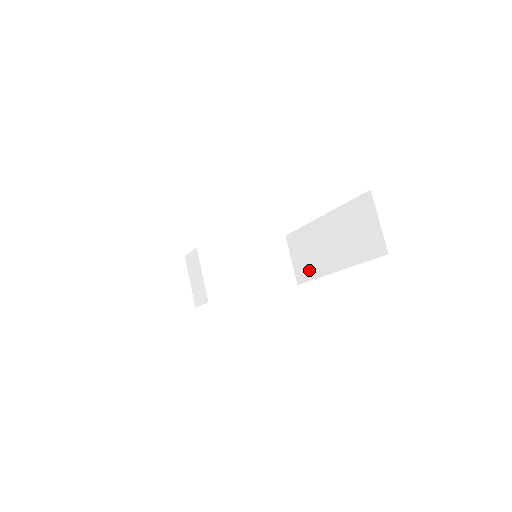
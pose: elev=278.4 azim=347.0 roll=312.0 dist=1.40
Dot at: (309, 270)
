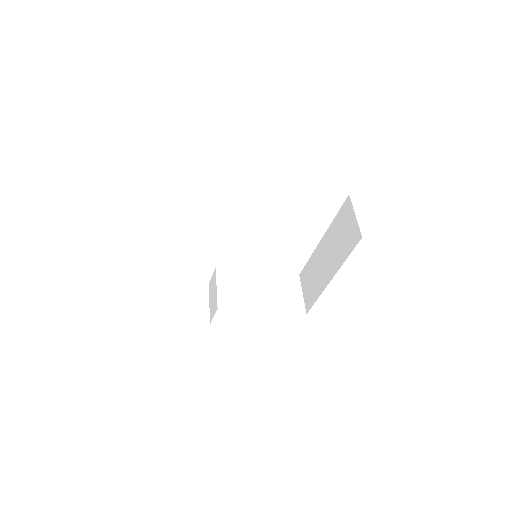
Dot at: (314, 293)
